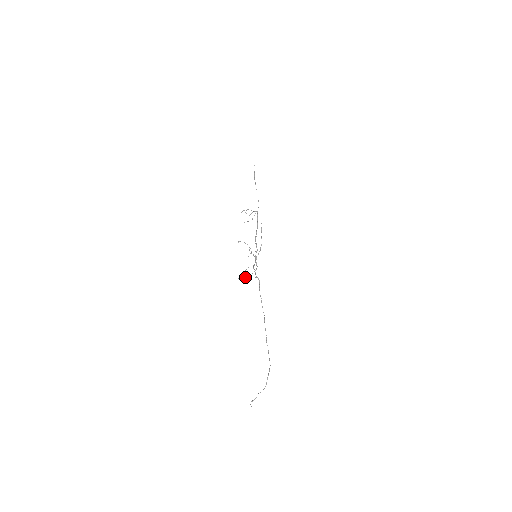
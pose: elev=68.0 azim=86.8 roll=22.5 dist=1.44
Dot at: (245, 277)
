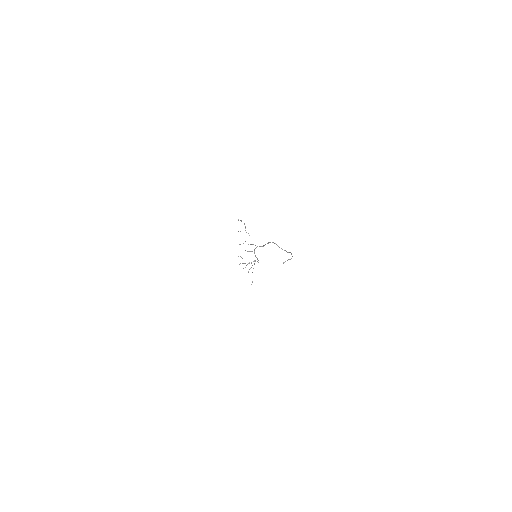
Dot at: (243, 243)
